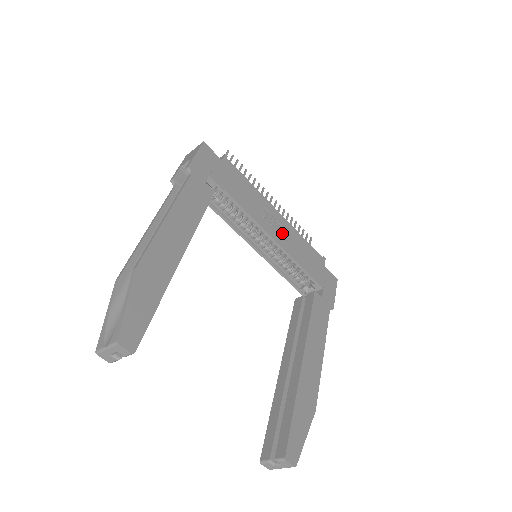
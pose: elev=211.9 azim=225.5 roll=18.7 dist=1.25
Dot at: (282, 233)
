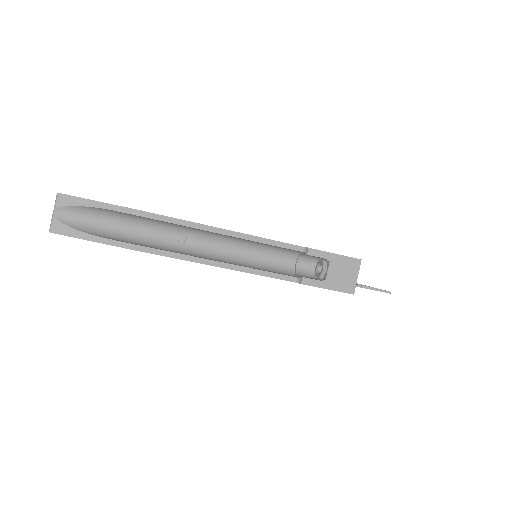
Dot at: occluded
